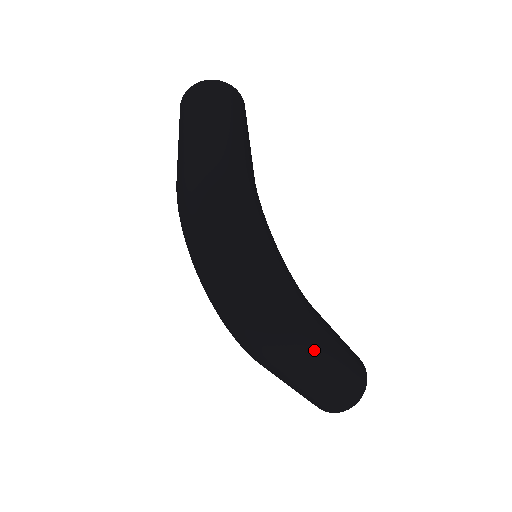
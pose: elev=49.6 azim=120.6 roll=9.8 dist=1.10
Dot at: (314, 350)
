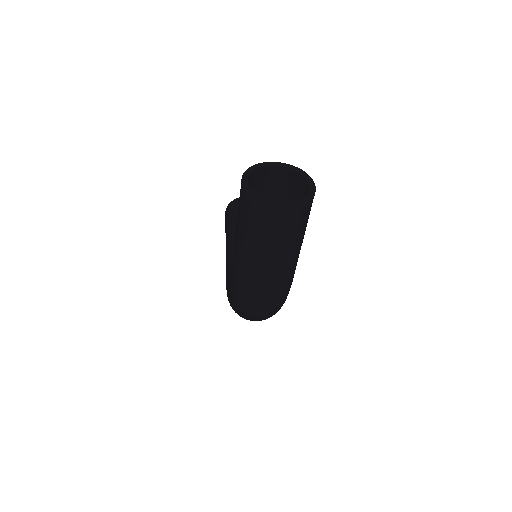
Dot at: occluded
